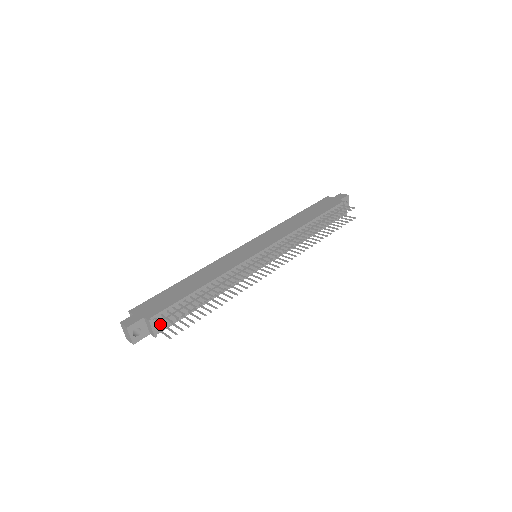
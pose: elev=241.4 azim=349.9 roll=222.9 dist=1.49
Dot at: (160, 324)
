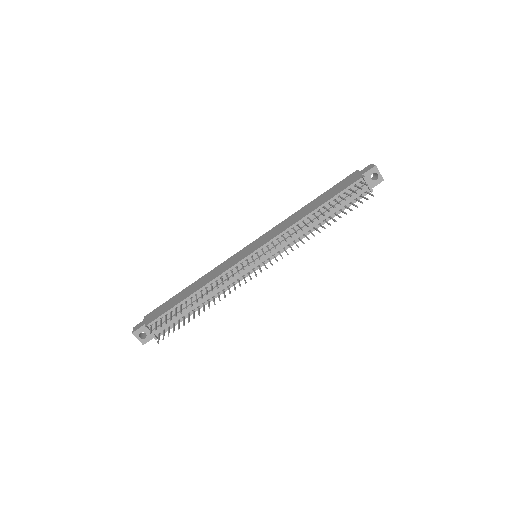
Dot at: (157, 329)
